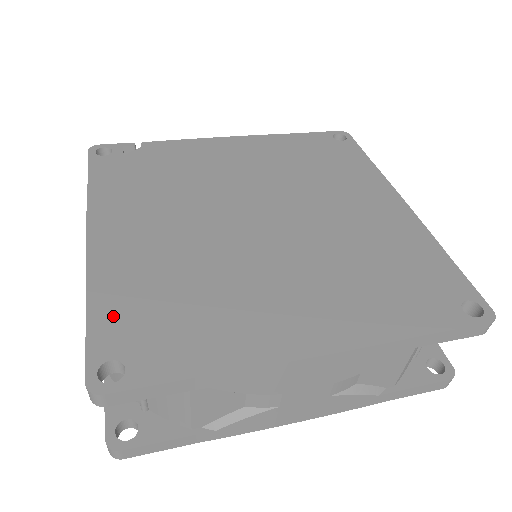
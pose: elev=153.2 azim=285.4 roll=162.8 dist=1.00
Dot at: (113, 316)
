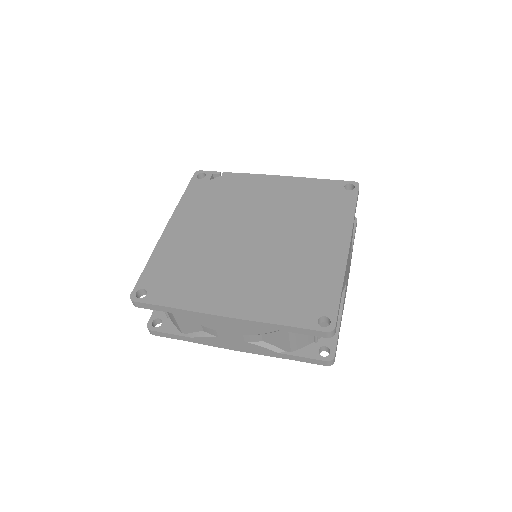
Dot at: (155, 270)
